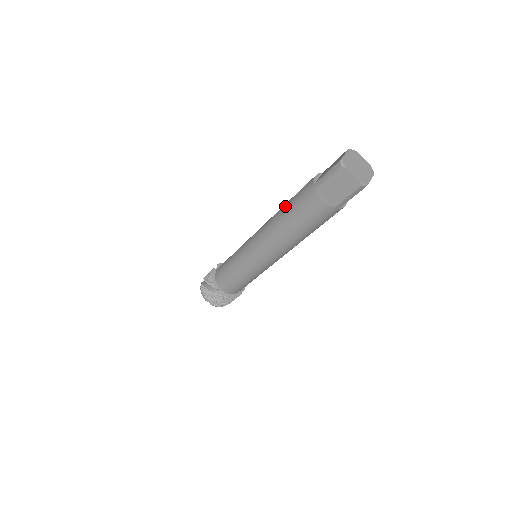
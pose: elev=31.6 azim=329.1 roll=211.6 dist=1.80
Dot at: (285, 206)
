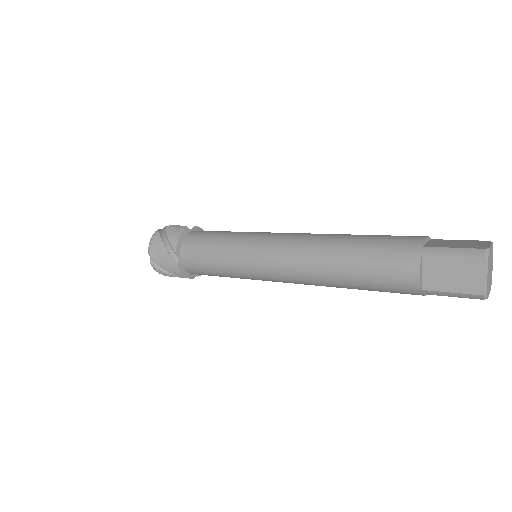
Dot at: (350, 278)
